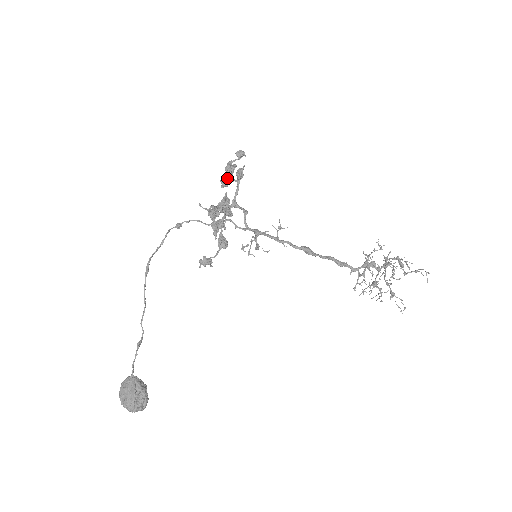
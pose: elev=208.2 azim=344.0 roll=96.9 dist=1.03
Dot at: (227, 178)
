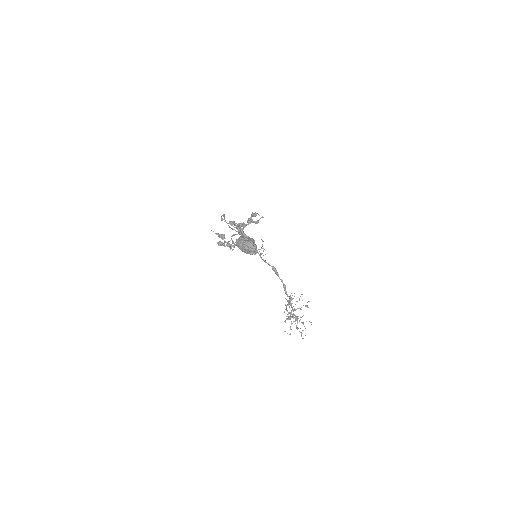
Dot at: occluded
